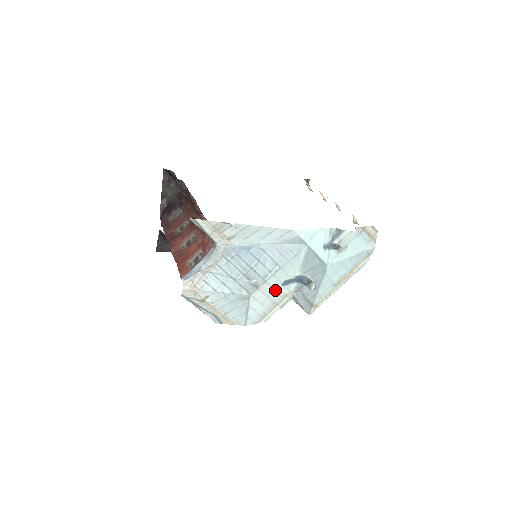
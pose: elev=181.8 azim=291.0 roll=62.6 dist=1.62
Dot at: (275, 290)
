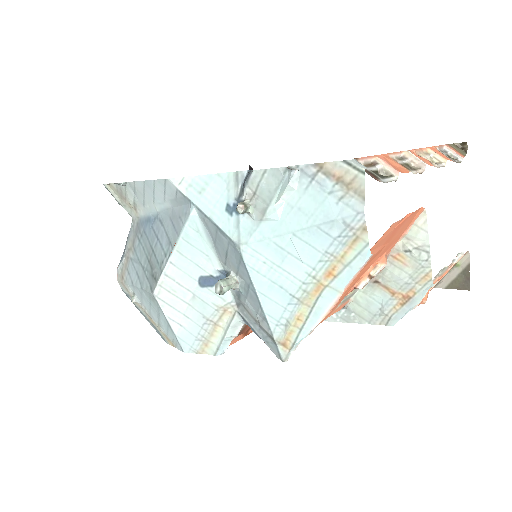
Dot at: (194, 293)
